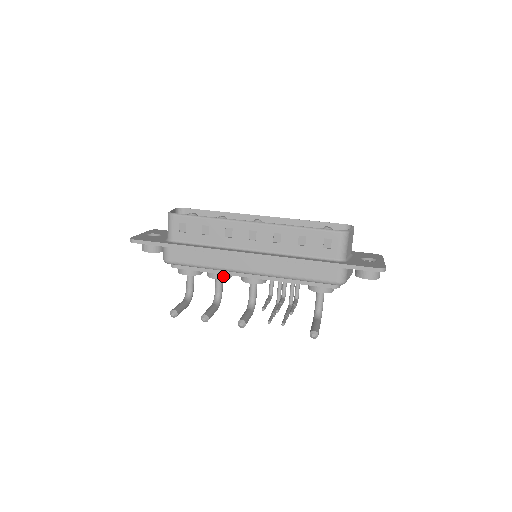
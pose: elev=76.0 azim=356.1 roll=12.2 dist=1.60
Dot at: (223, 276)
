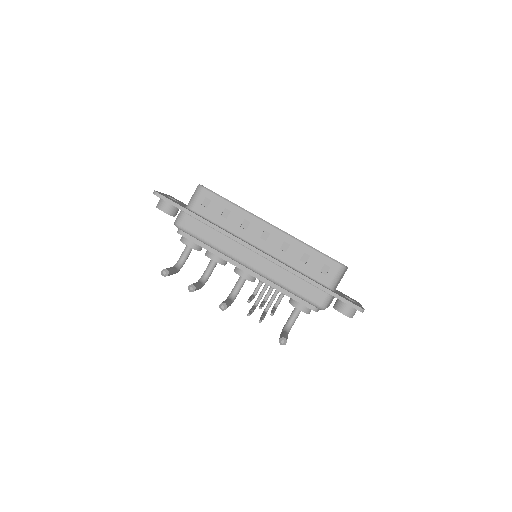
Dot at: (220, 260)
